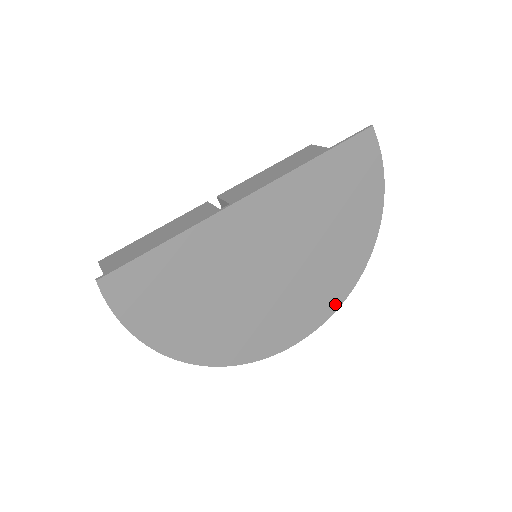
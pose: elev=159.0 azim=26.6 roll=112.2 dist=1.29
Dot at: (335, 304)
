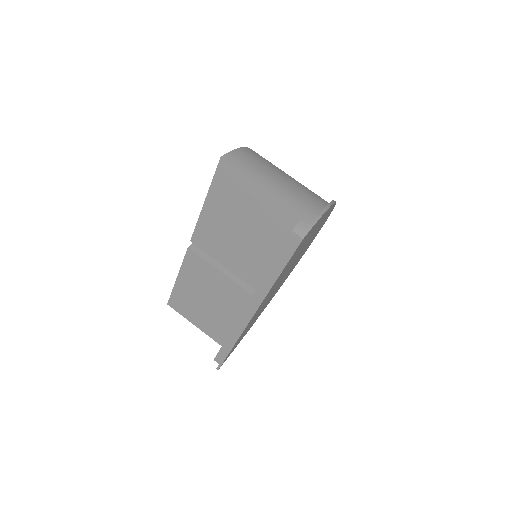
Dot at: (323, 224)
